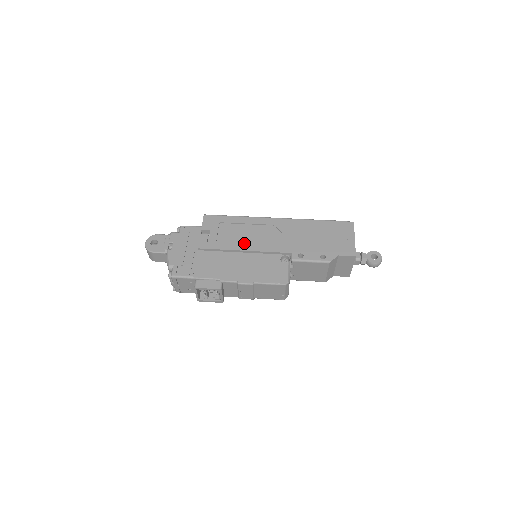
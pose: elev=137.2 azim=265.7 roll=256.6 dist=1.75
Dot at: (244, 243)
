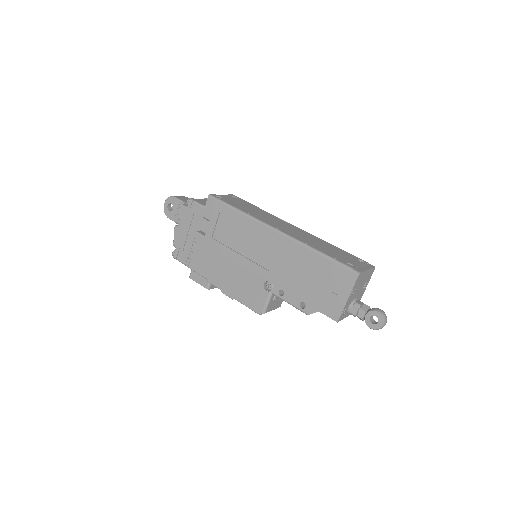
Dot at: (235, 250)
